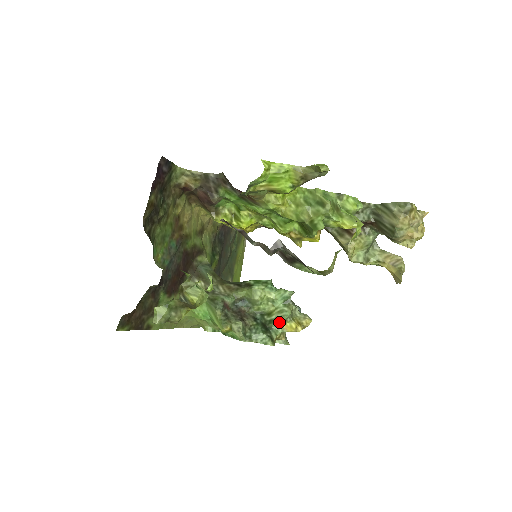
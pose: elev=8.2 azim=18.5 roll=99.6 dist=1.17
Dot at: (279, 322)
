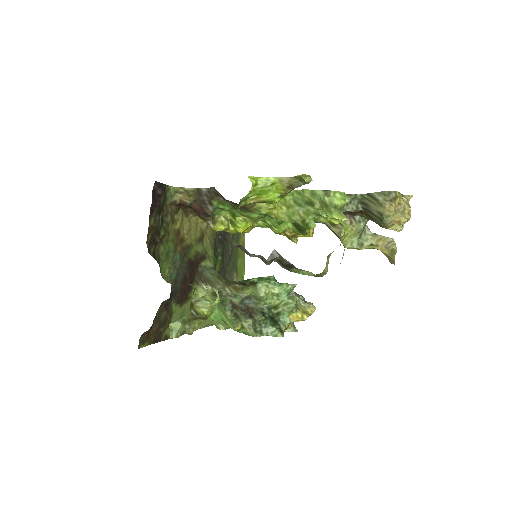
Dot at: (286, 314)
